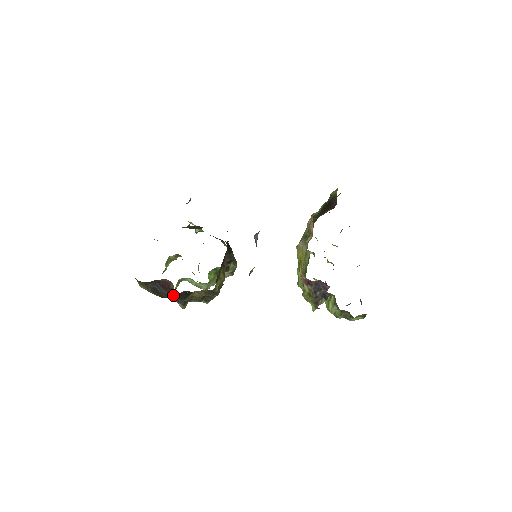
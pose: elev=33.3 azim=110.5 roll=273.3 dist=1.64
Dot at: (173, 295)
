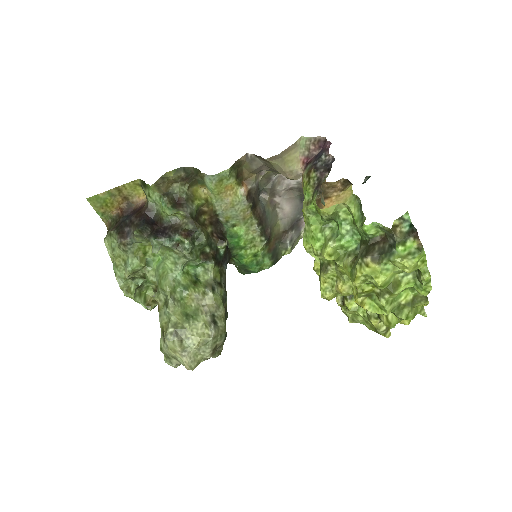
Dot at: (138, 217)
